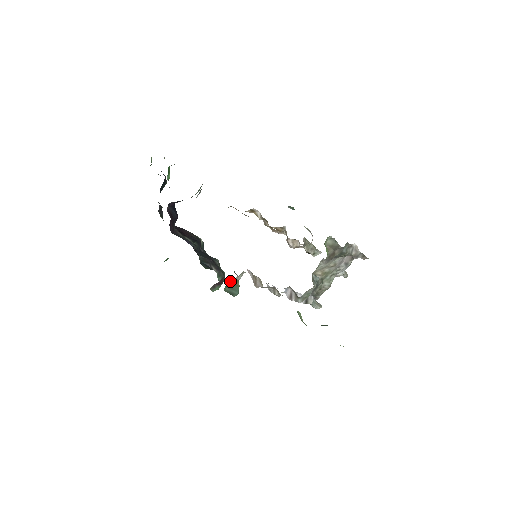
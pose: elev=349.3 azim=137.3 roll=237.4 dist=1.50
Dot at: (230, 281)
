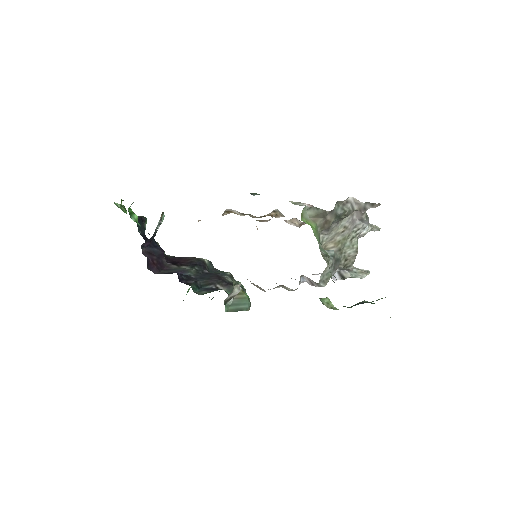
Dot at: (228, 299)
